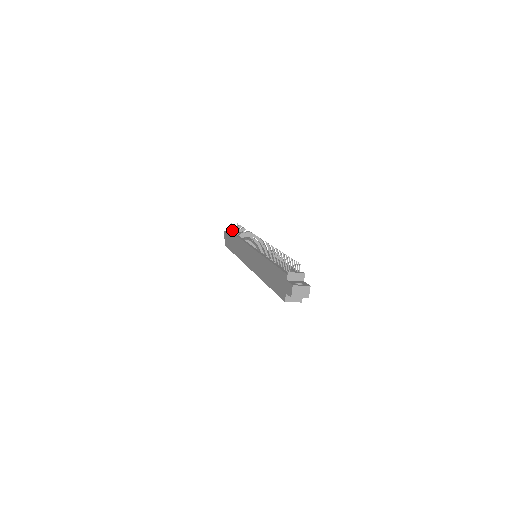
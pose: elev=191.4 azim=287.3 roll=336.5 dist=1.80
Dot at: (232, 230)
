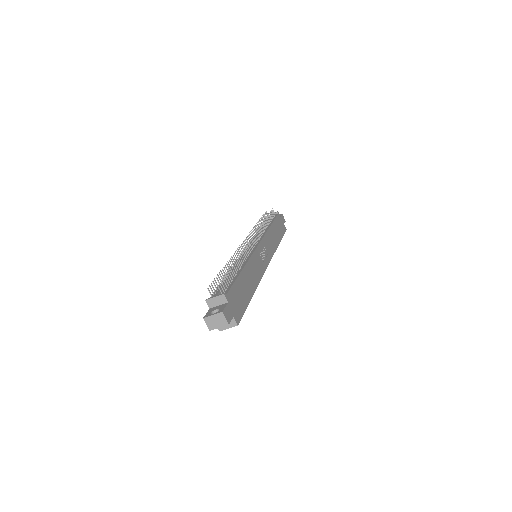
Dot at: occluded
